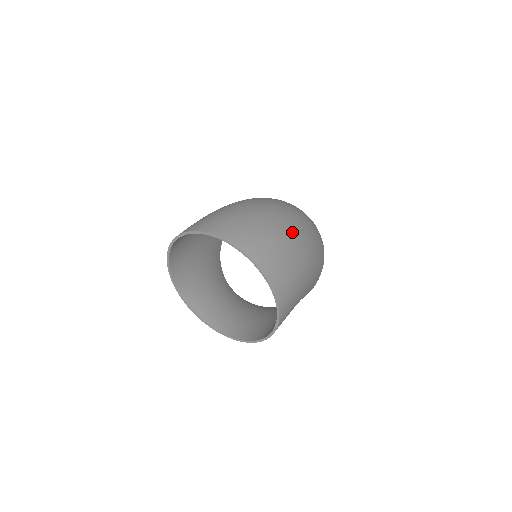
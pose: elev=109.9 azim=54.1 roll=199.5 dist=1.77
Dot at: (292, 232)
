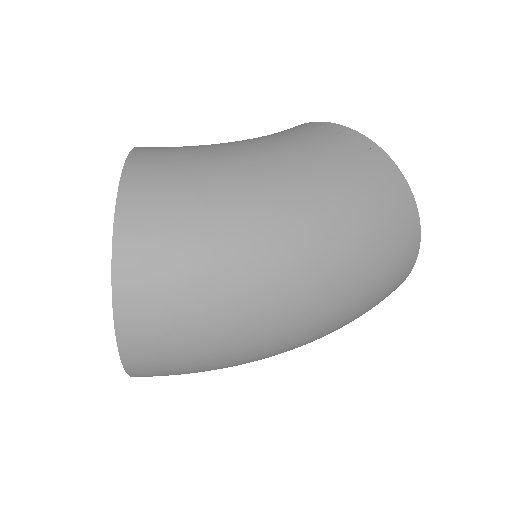
Dot at: (260, 357)
